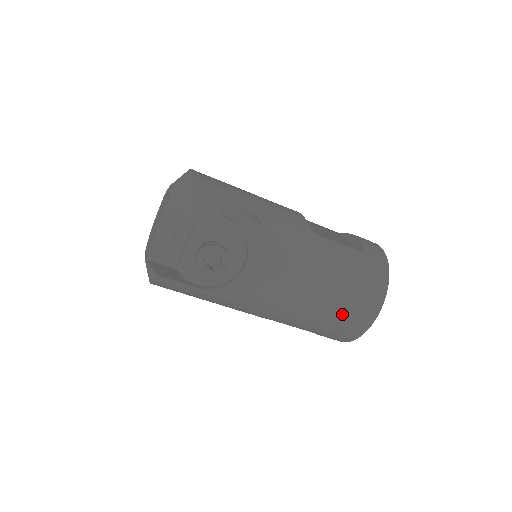
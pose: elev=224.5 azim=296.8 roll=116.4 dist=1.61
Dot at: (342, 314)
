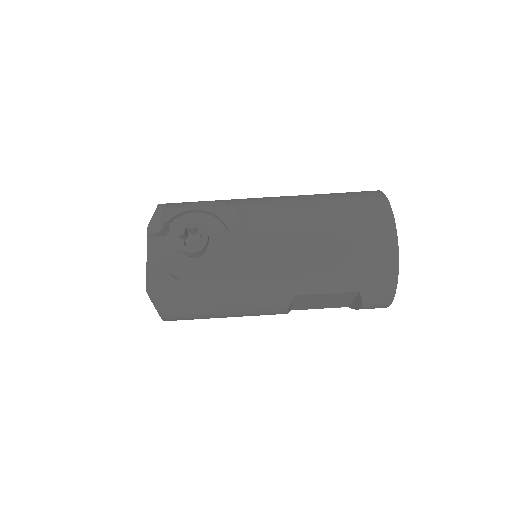
Dot at: (355, 239)
